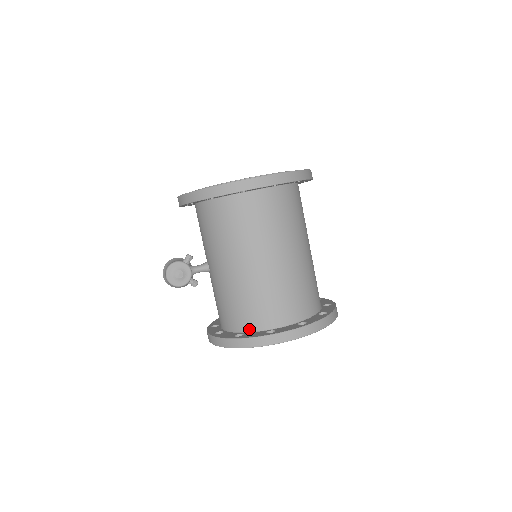
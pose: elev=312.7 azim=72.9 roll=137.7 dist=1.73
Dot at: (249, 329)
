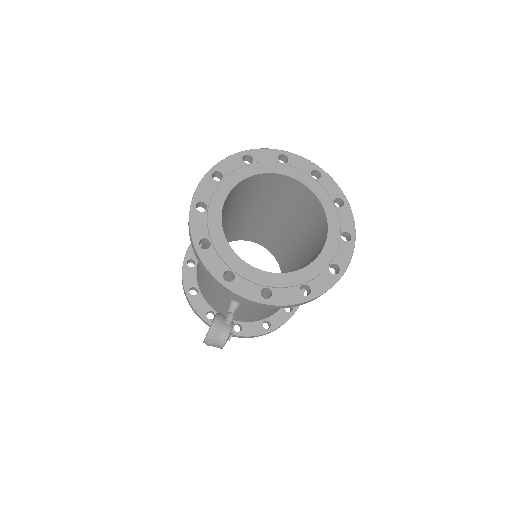
Dot at: (271, 316)
